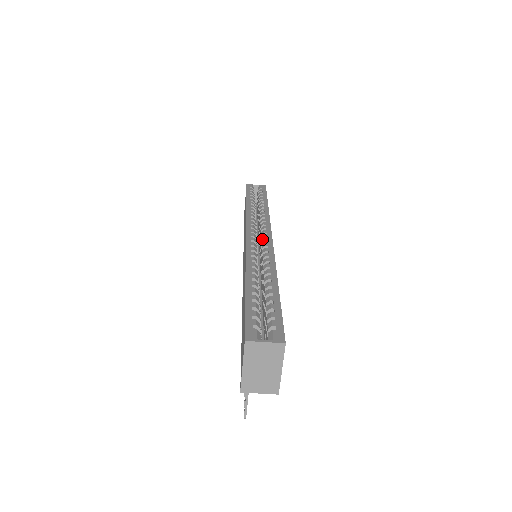
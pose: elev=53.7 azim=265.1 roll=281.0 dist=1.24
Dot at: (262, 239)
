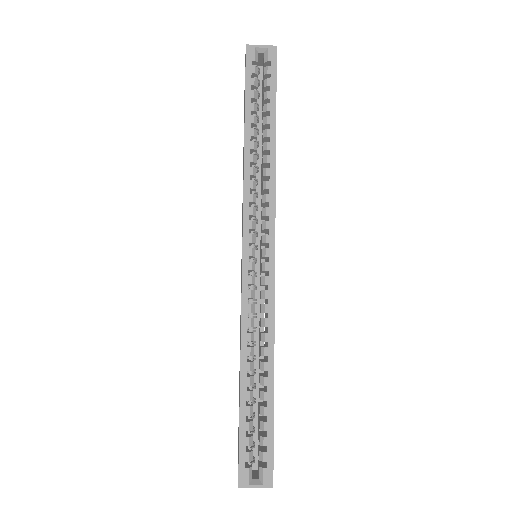
Dot at: (262, 257)
